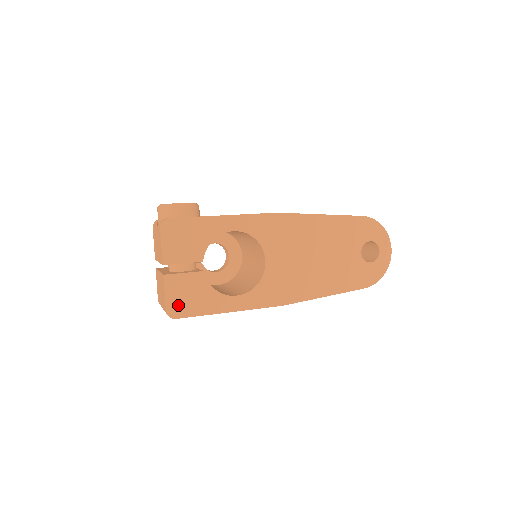
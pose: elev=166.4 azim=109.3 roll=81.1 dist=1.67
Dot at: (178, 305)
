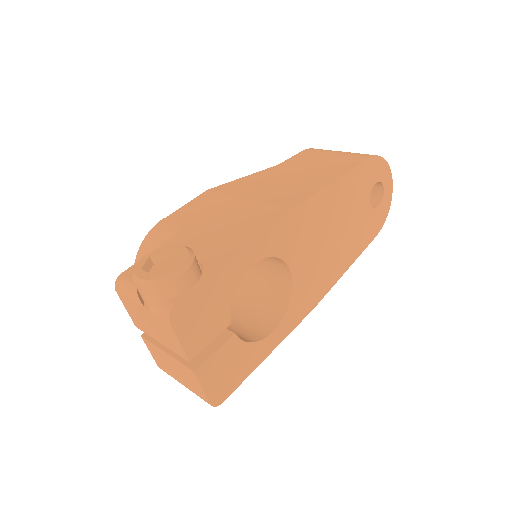
Dot at: (220, 388)
